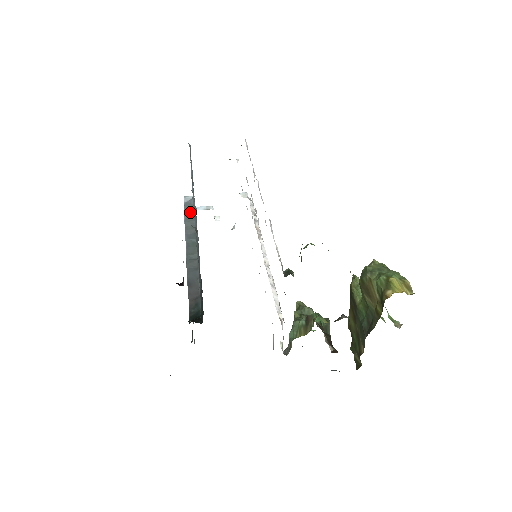
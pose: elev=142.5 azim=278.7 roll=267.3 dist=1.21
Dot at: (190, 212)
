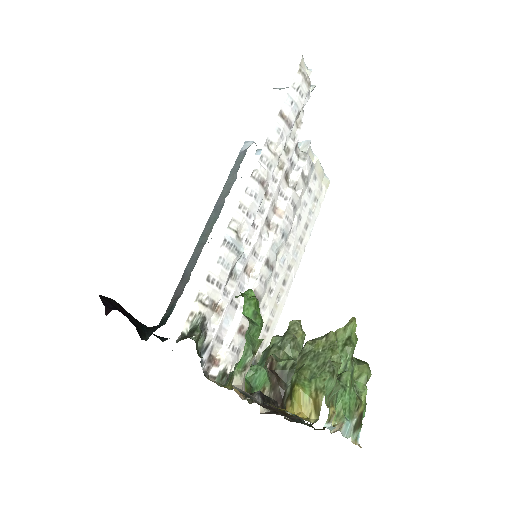
Dot at: (235, 170)
